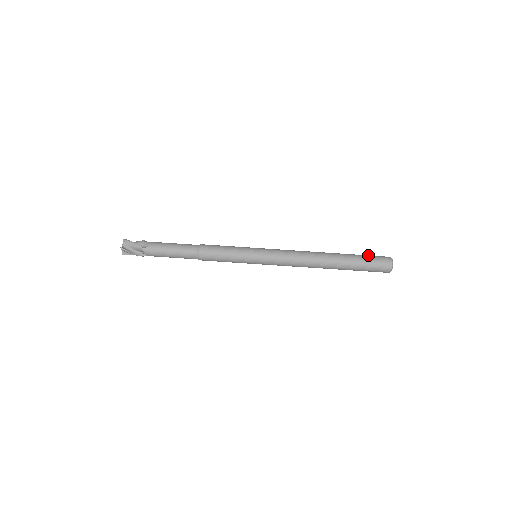
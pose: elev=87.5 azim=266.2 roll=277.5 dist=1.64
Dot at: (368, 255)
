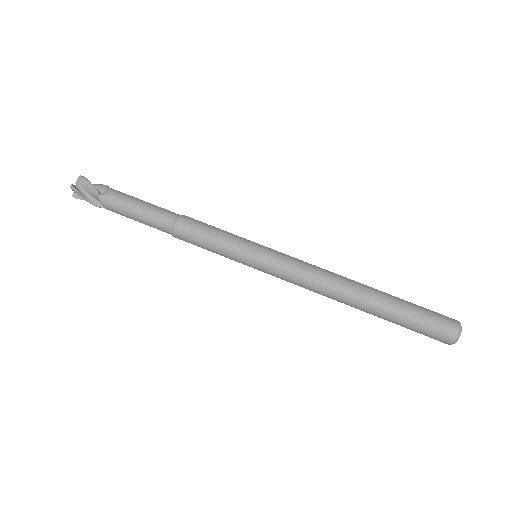
Dot at: occluded
